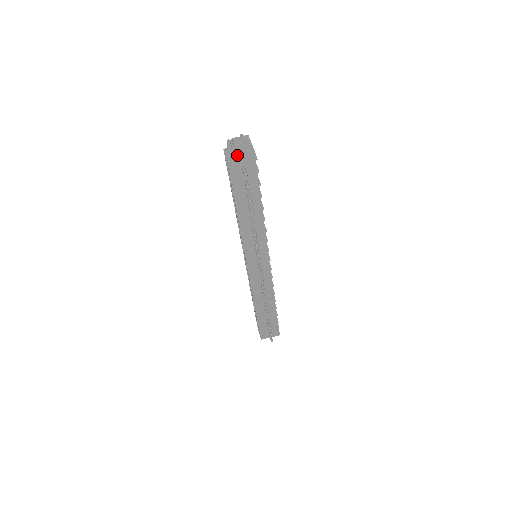
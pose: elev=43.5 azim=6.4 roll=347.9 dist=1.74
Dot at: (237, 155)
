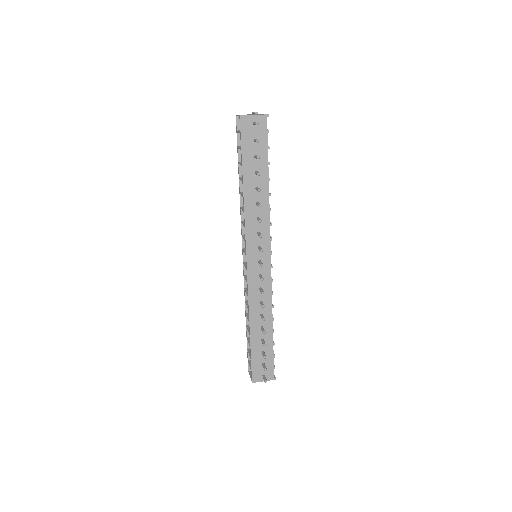
Dot at: occluded
